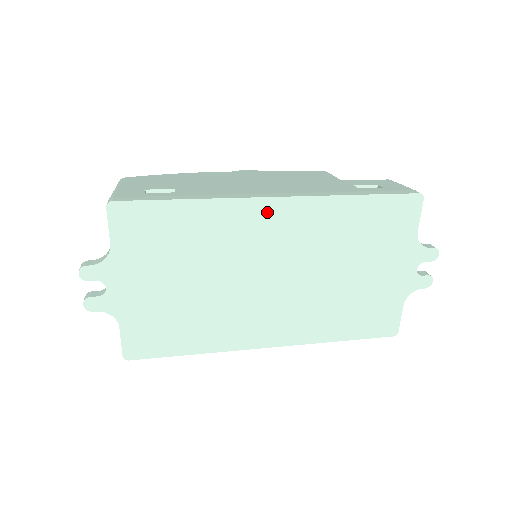
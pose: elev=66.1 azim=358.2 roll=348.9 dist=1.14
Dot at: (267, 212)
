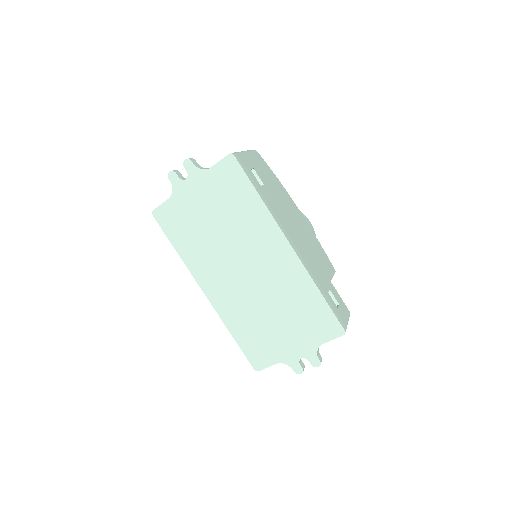
Dot at: (279, 244)
